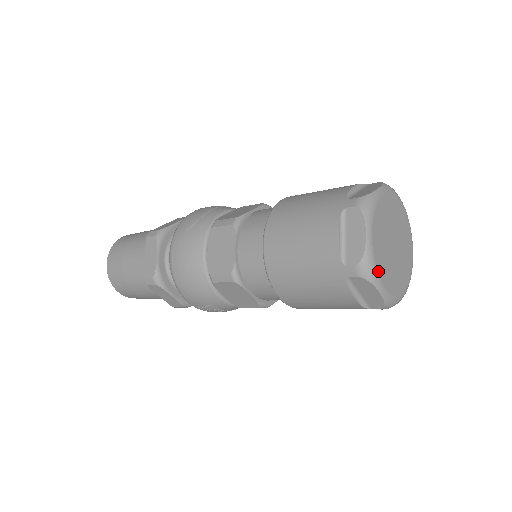
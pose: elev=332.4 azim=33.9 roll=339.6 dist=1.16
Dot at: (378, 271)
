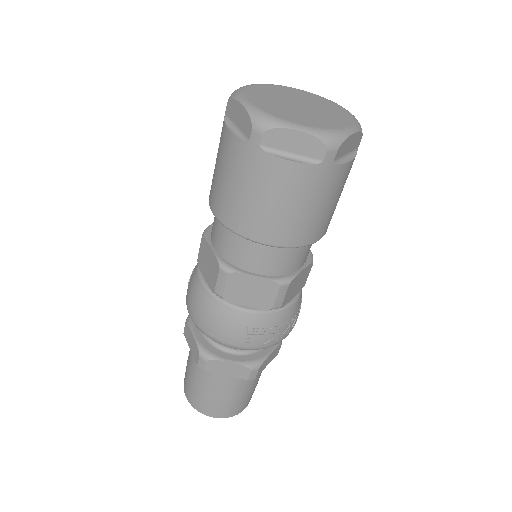
Dot at: (278, 117)
